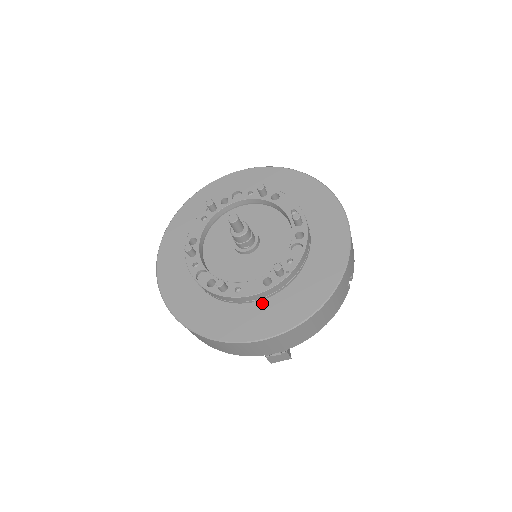
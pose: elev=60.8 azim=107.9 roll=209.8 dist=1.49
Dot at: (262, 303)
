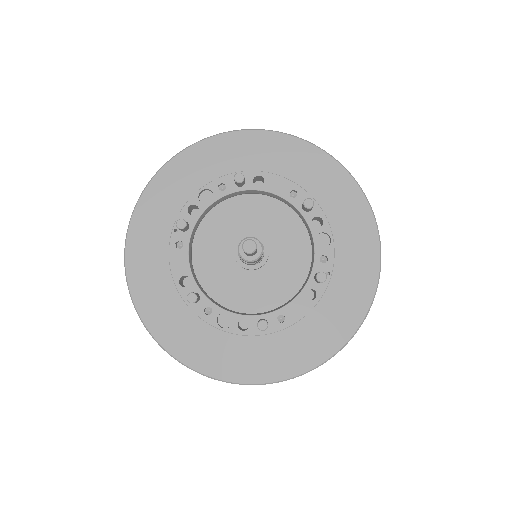
Dot at: (309, 317)
